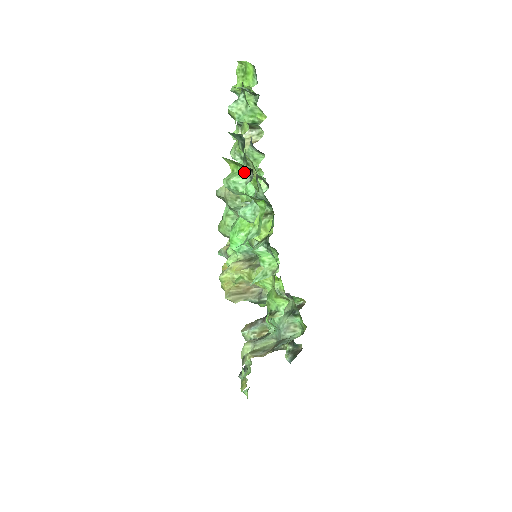
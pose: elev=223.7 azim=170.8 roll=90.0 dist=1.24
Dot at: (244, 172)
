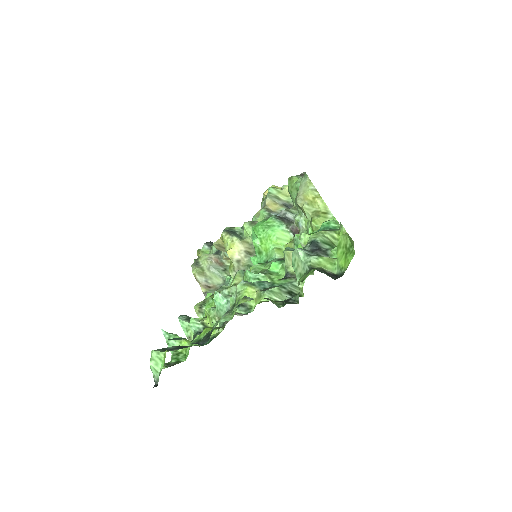
Dot at: (159, 373)
